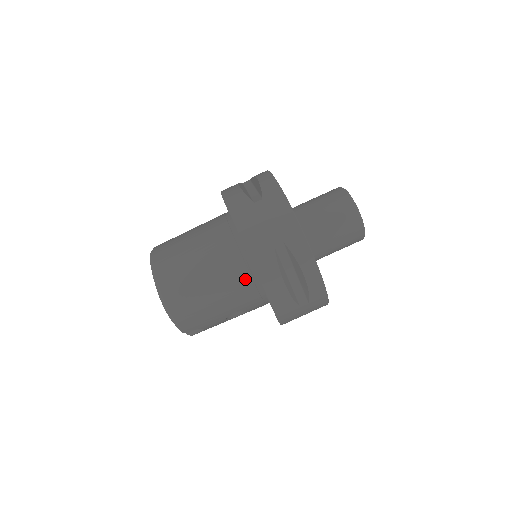
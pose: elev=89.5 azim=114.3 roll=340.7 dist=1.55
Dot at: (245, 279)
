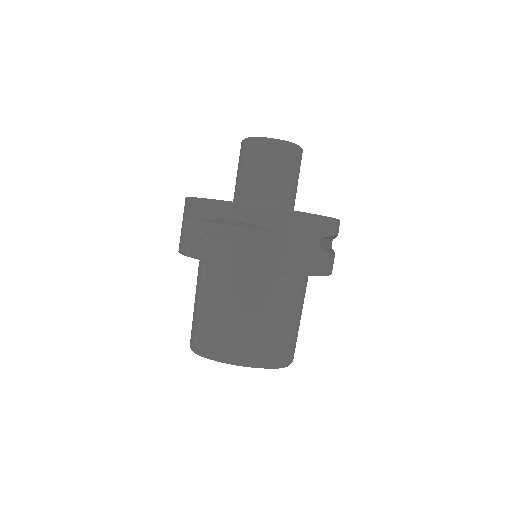
Dot at: (305, 284)
